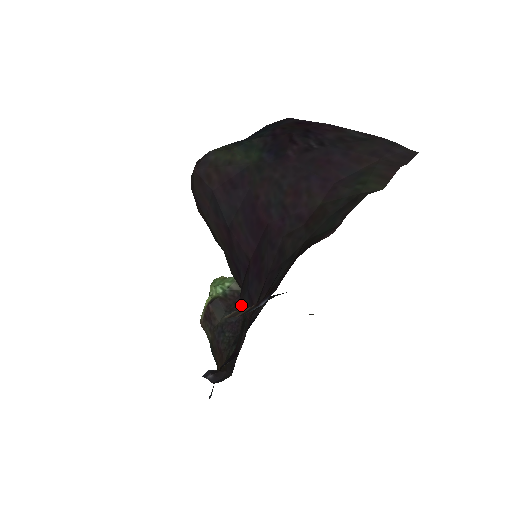
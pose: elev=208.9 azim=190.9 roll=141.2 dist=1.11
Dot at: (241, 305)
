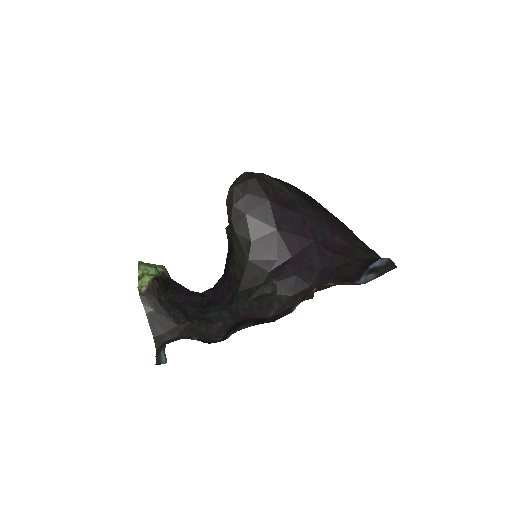
Dot at: (280, 284)
